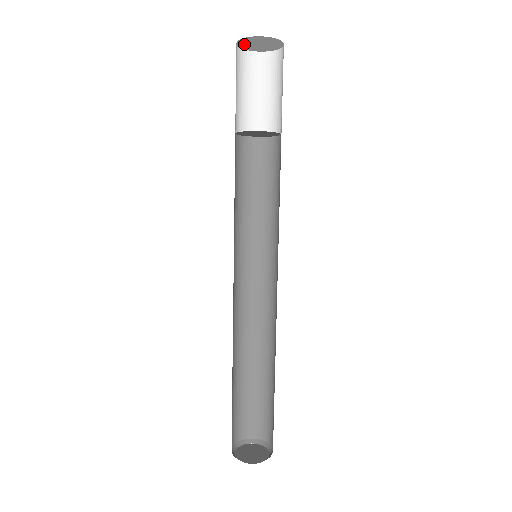
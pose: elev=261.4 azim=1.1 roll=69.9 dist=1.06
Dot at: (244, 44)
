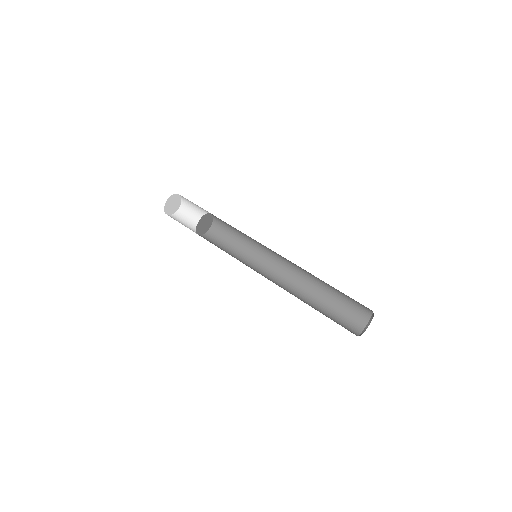
Dot at: (169, 211)
